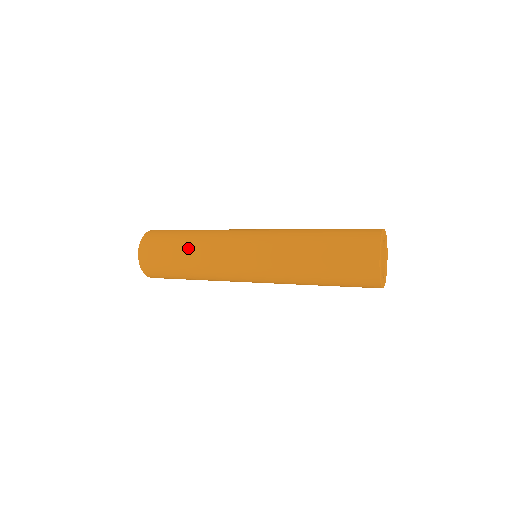
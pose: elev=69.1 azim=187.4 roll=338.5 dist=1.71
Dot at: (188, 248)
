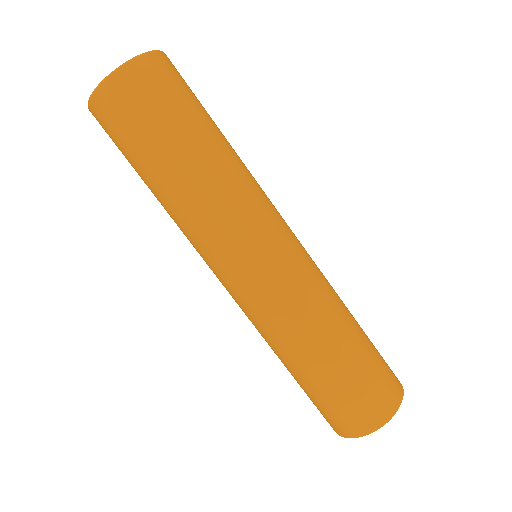
Dot at: (177, 178)
